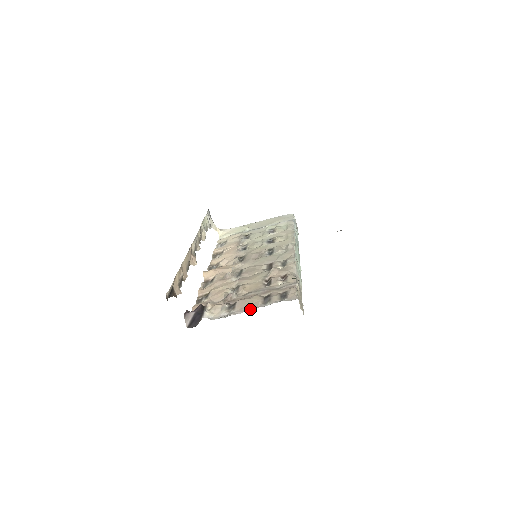
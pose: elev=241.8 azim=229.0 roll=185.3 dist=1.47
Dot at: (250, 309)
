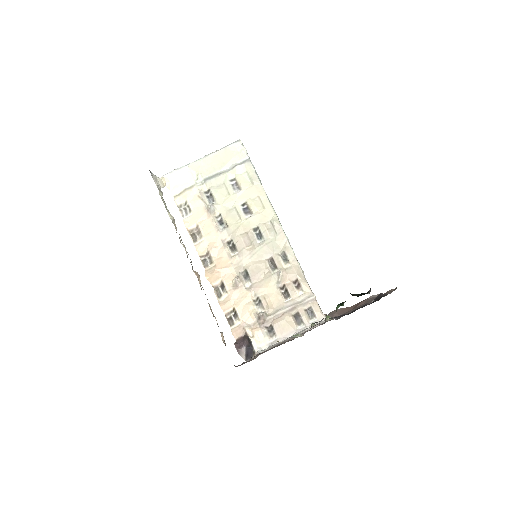
Dot at: (291, 334)
